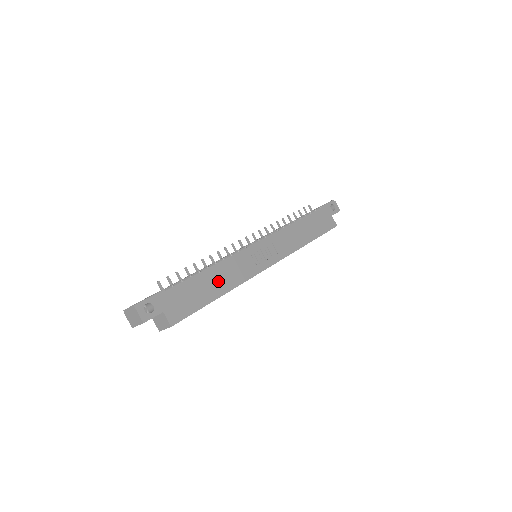
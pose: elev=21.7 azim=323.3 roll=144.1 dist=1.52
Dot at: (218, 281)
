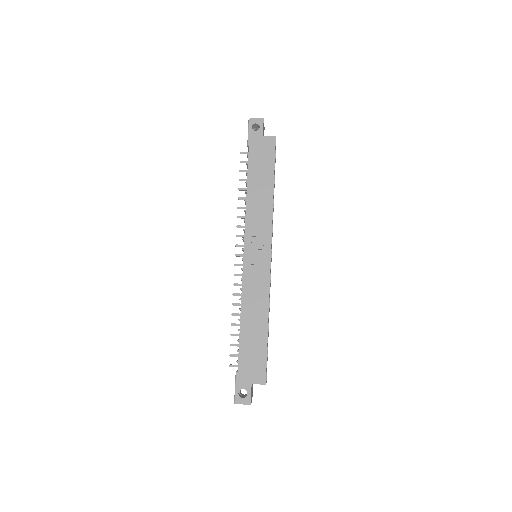
Dot at: (255, 319)
